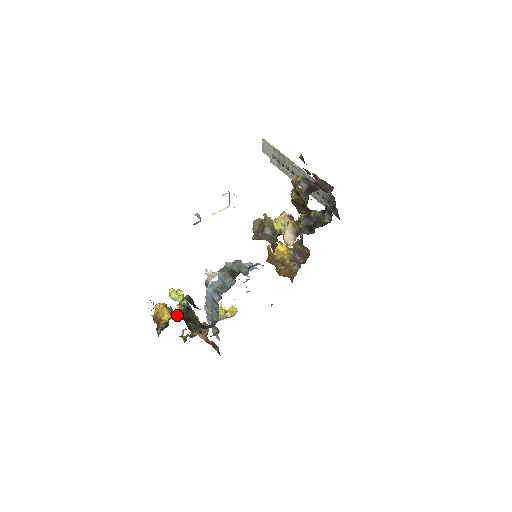
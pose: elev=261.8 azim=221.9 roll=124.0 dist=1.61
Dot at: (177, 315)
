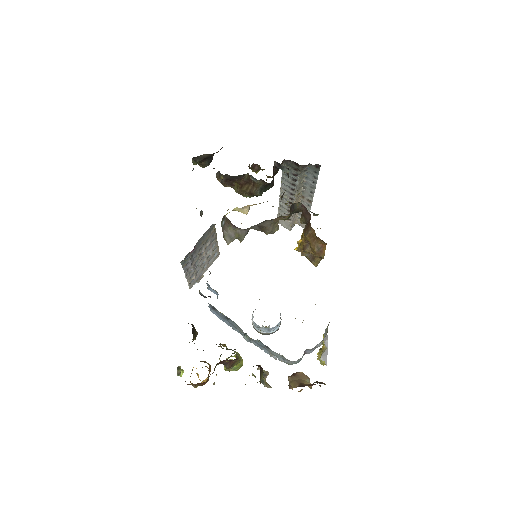
Dot at: occluded
